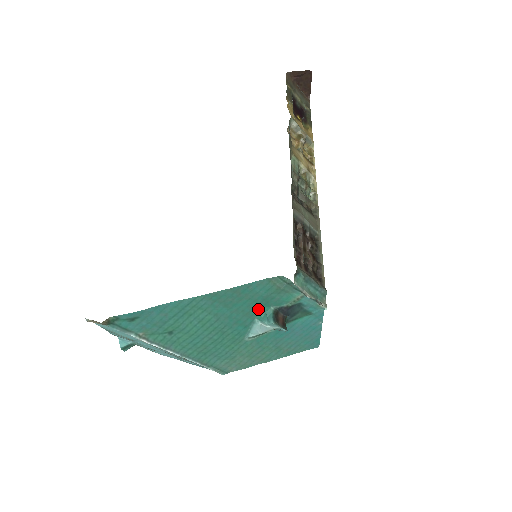
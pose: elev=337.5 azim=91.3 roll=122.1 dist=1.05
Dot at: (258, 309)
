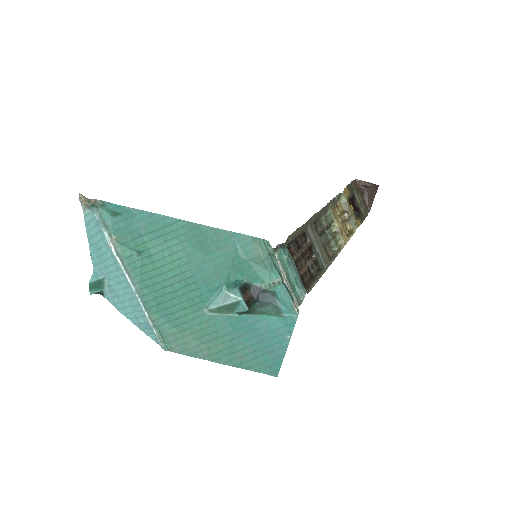
Dot at: (230, 273)
